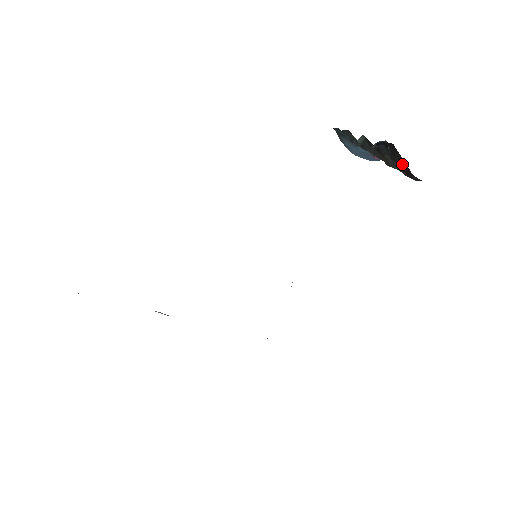
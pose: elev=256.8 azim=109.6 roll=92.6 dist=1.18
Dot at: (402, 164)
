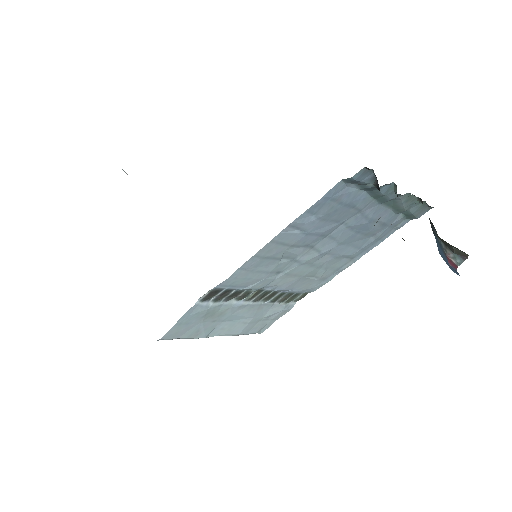
Dot at: occluded
